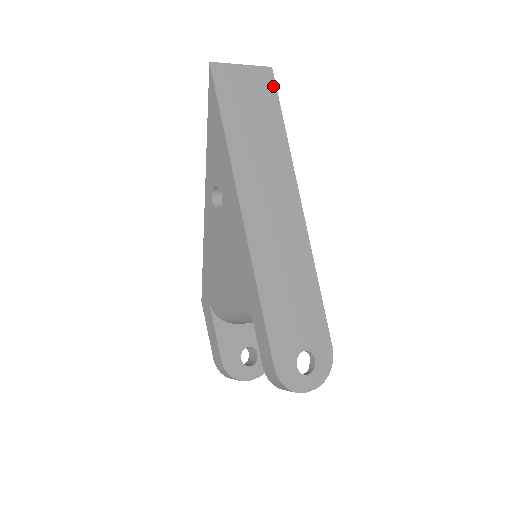
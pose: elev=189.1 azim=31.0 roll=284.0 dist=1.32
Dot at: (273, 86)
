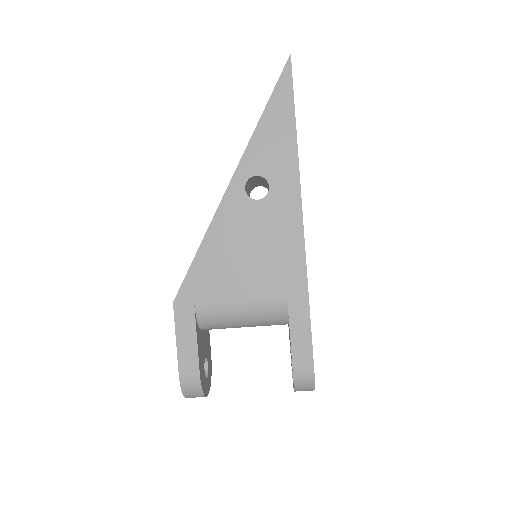
Dot at: occluded
